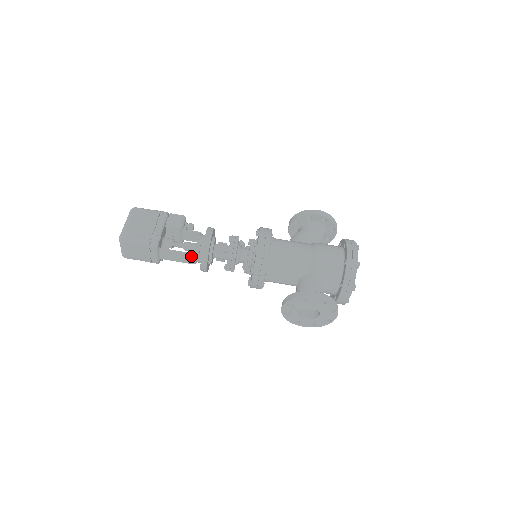
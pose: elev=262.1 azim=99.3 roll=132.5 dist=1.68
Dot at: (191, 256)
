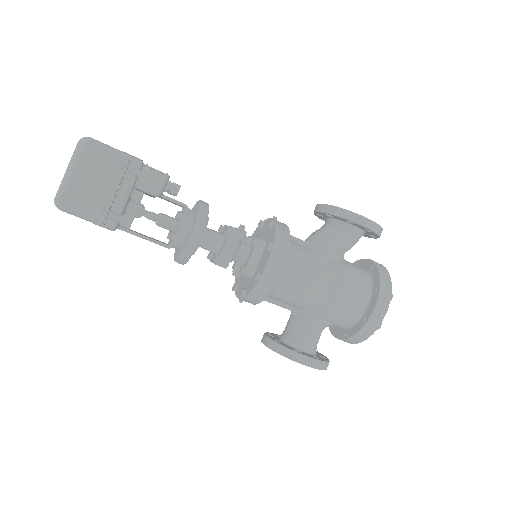
Dot at: (164, 246)
